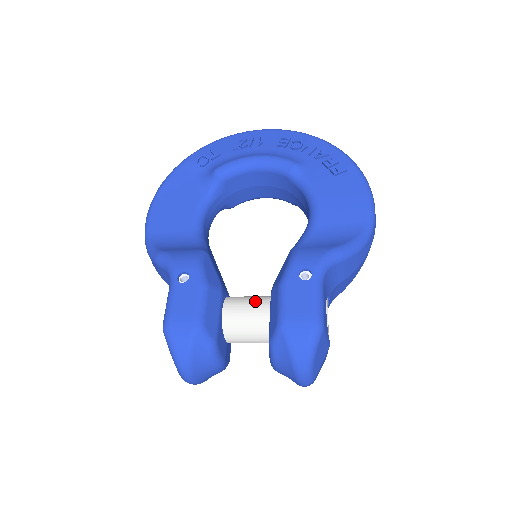
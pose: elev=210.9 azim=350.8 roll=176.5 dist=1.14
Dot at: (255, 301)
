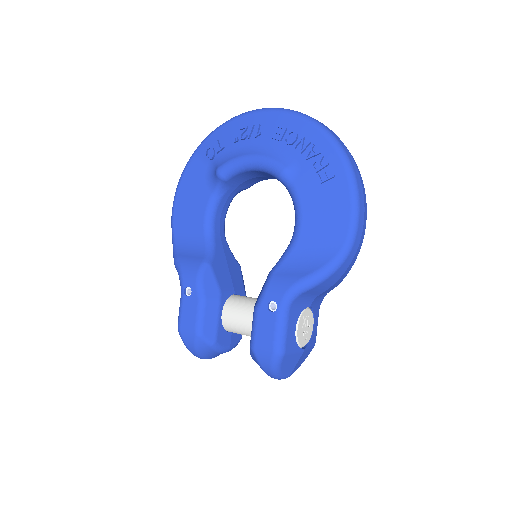
Dot at: (245, 309)
